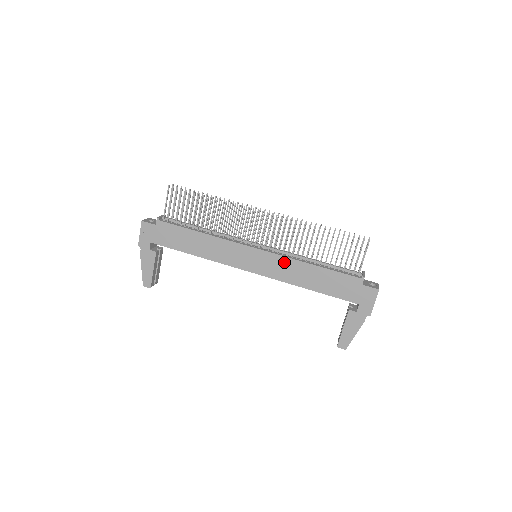
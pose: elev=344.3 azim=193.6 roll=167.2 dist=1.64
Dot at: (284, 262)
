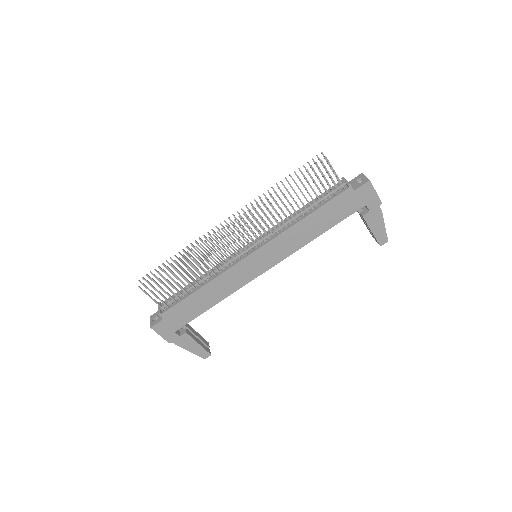
Dot at: (282, 239)
